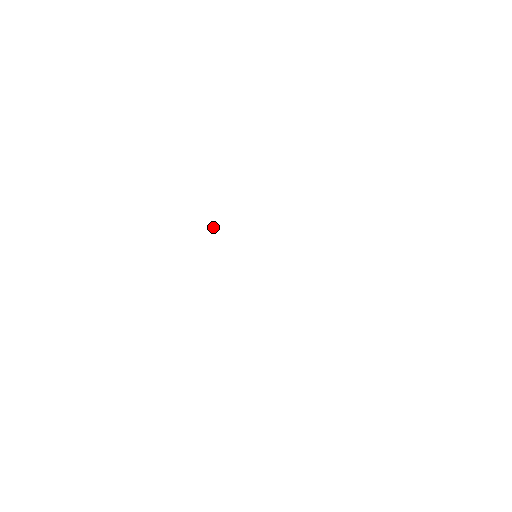
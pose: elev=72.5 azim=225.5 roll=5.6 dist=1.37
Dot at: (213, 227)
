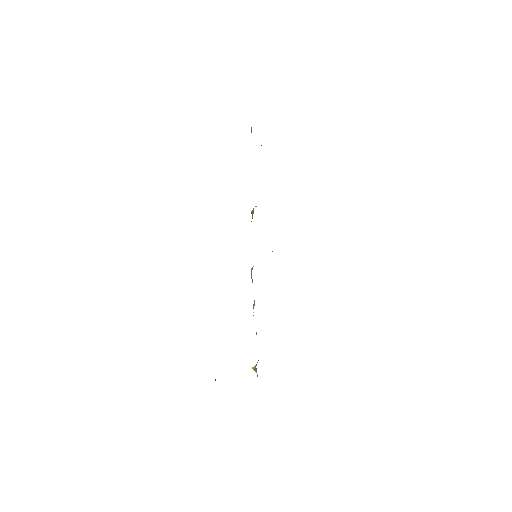
Dot at: occluded
